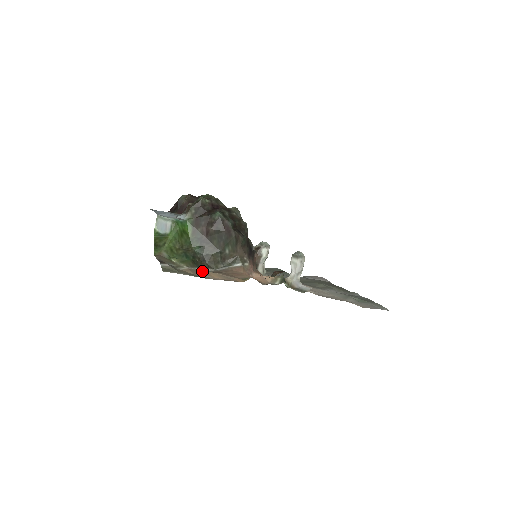
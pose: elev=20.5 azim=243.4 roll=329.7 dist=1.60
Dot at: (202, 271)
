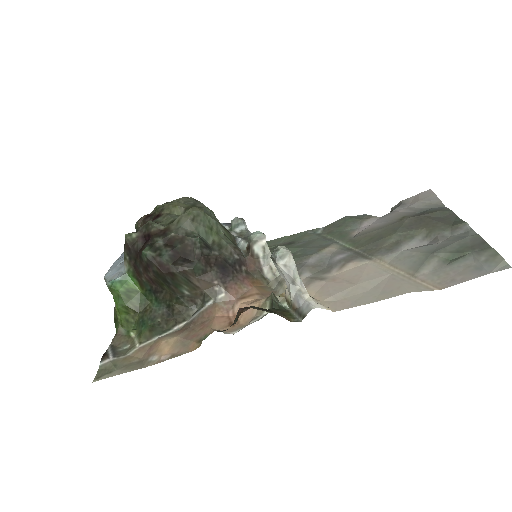
Dot at: (157, 343)
